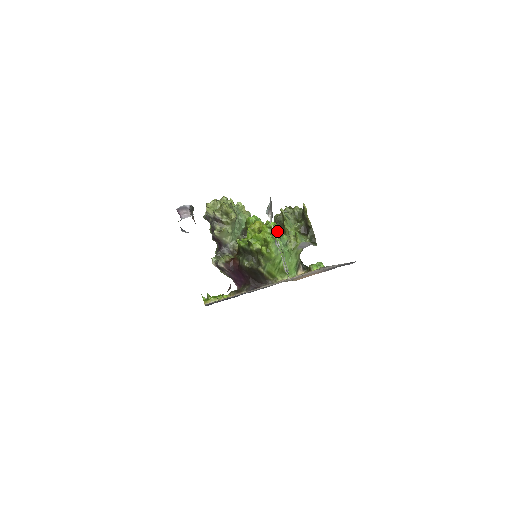
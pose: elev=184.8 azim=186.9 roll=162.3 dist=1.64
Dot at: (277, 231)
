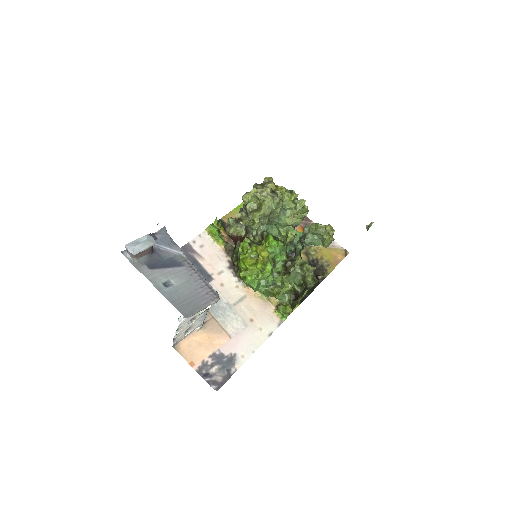
Dot at: (264, 278)
